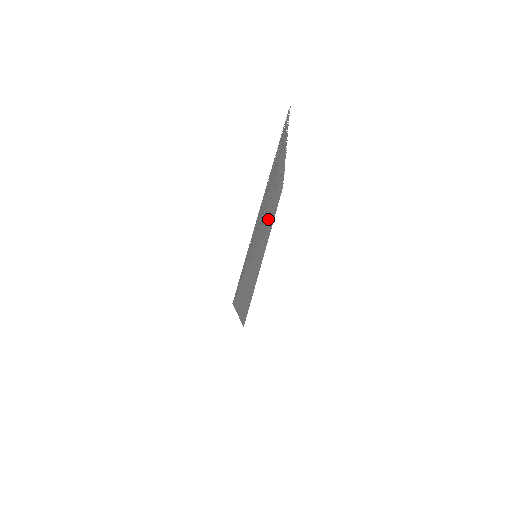
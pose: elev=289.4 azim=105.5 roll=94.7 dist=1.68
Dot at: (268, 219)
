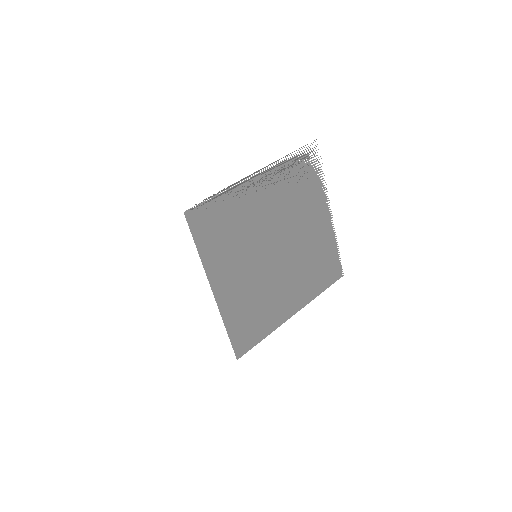
Dot at: (291, 251)
